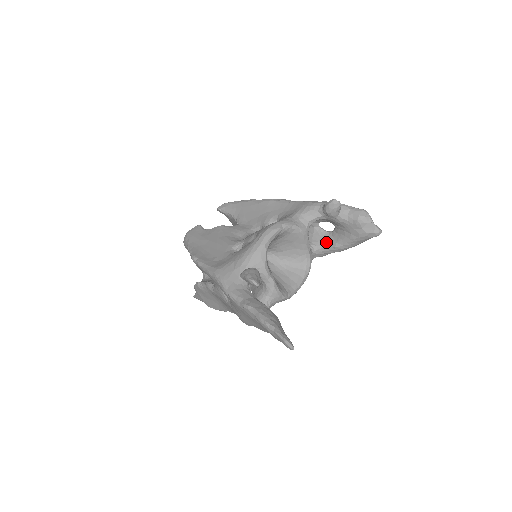
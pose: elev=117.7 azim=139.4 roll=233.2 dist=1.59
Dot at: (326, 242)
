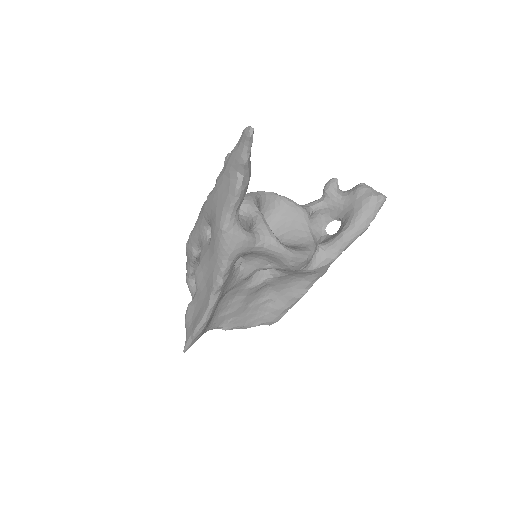
Dot at: (333, 237)
